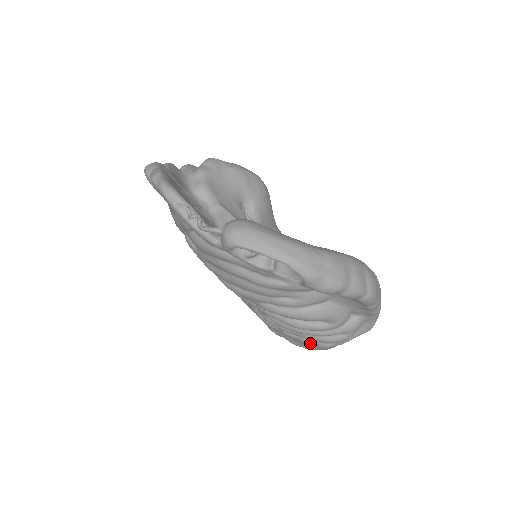
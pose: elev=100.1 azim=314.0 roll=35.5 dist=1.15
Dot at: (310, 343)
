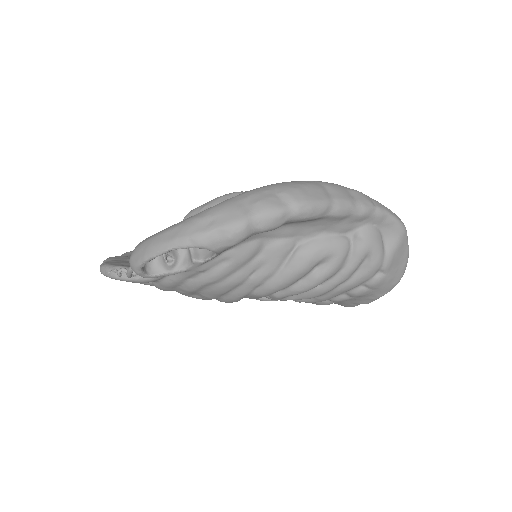
Dot at: (360, 291)
